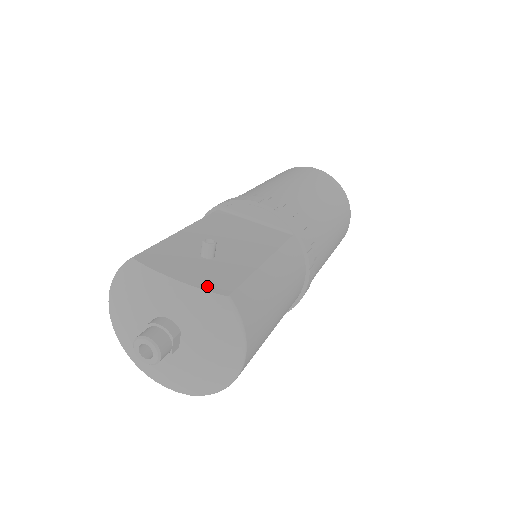
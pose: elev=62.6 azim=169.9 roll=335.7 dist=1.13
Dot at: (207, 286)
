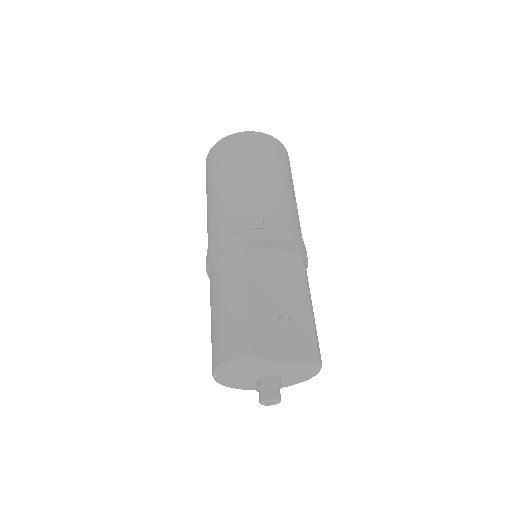
Dot at: (305, 358)
